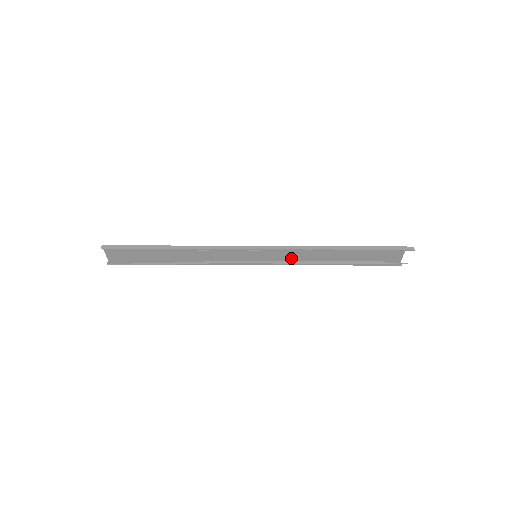
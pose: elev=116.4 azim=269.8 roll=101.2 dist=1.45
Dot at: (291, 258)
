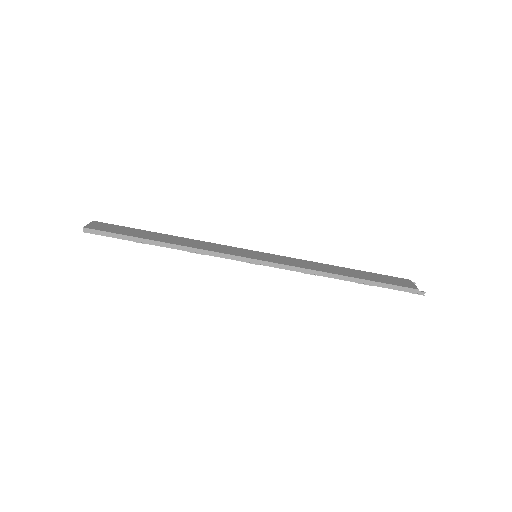
Dot at: (294, 259)
